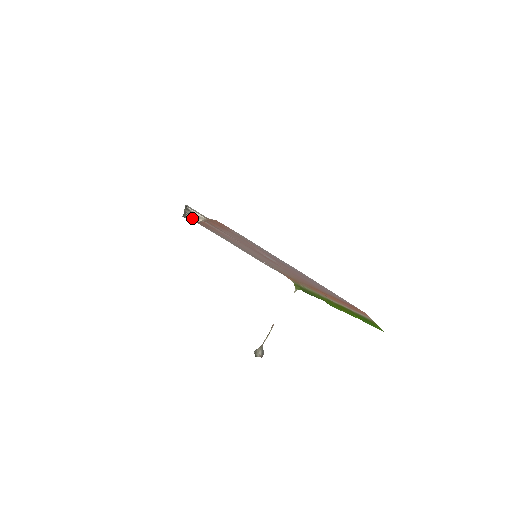
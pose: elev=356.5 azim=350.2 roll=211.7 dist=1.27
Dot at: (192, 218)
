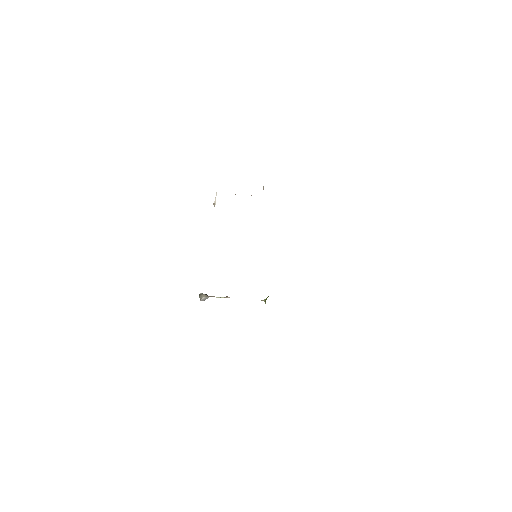
Dot at: occluded
